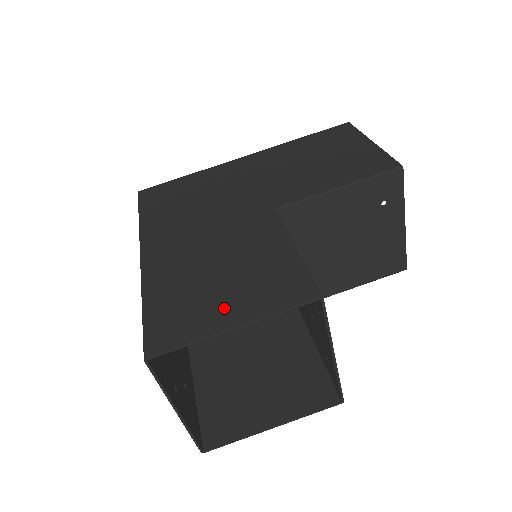
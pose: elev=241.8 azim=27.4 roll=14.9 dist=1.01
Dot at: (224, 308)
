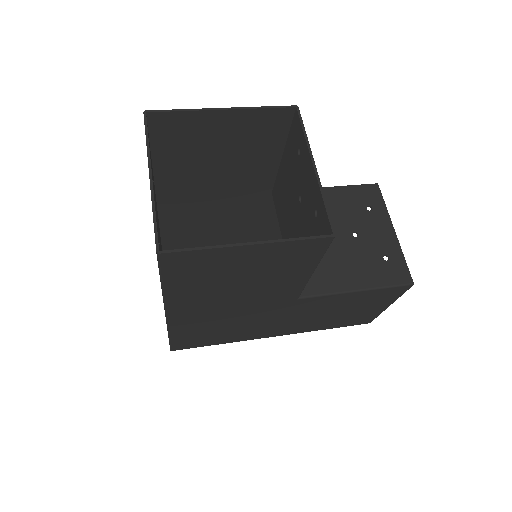
Dot at: (218, 126)
